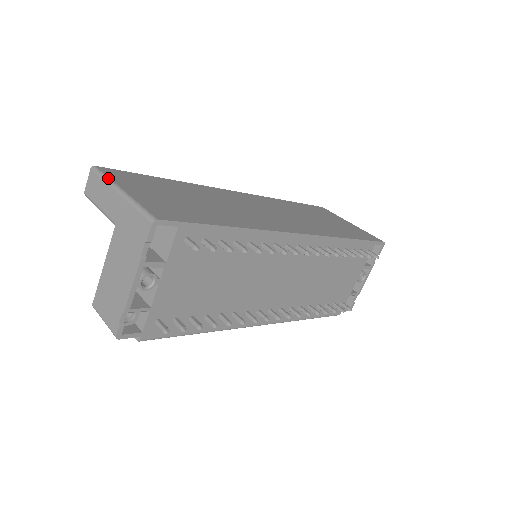
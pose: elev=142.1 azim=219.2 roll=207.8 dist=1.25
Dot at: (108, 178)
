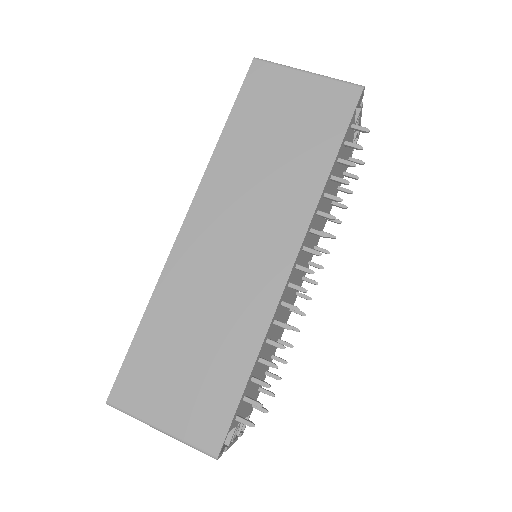
Dot at: (134, 417)
